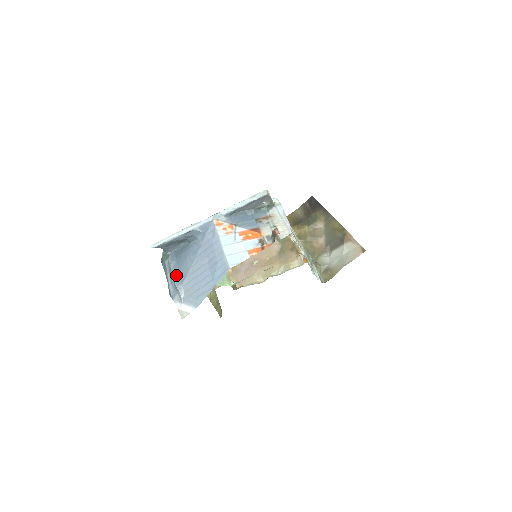
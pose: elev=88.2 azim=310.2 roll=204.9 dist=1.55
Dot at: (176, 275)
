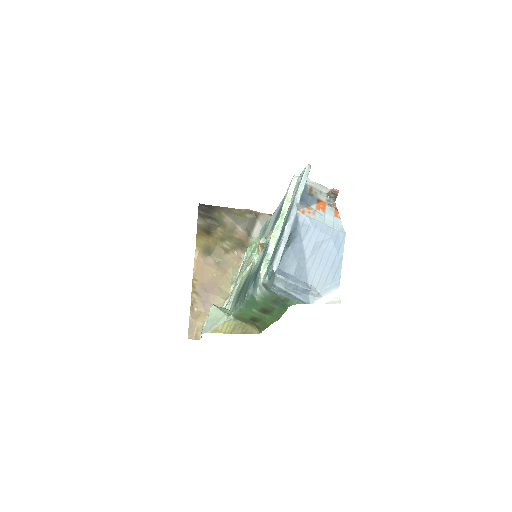
Dot at: (297, 282)
